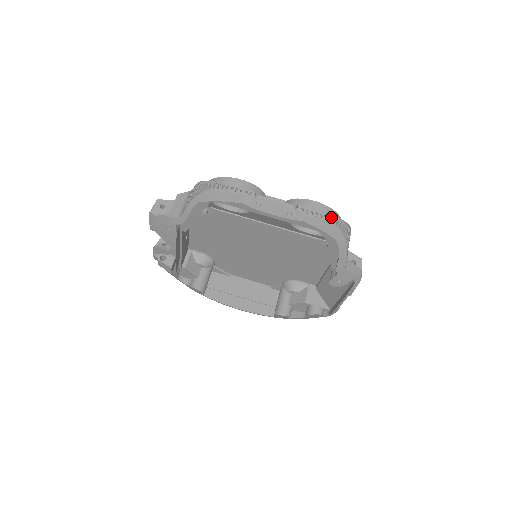
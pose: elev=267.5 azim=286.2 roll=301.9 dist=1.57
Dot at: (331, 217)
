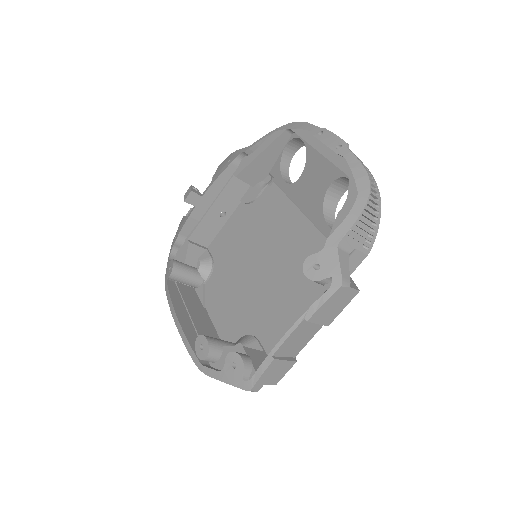
Dot at: (372, 176)
